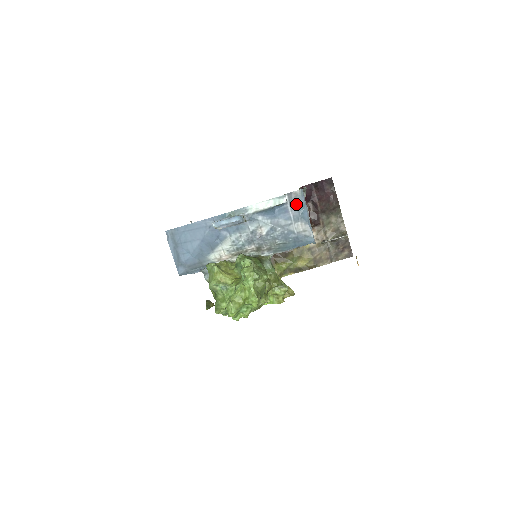
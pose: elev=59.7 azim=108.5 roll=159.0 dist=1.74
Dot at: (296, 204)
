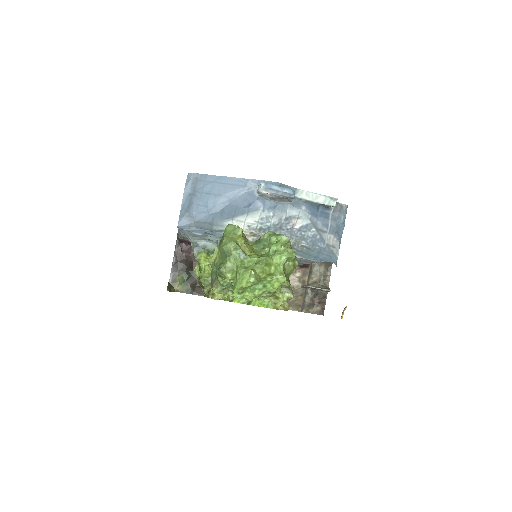
Dot at: (338, 216)
